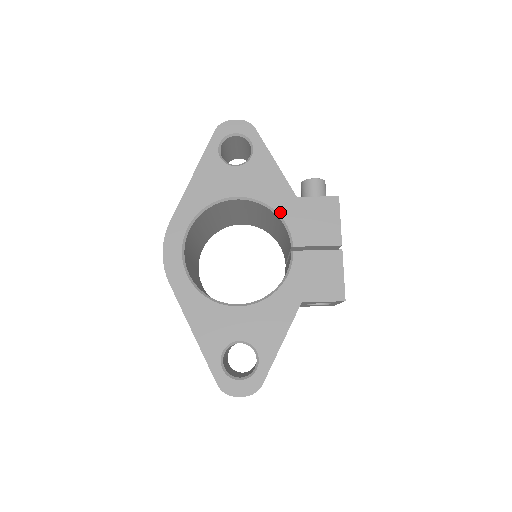
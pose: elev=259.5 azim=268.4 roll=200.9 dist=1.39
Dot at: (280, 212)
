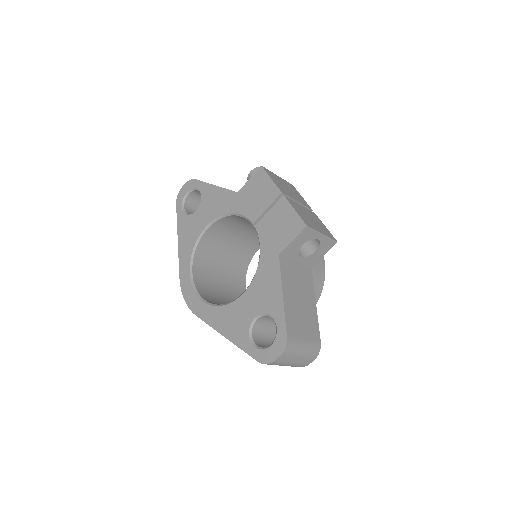
Dot at: (233, 211)
